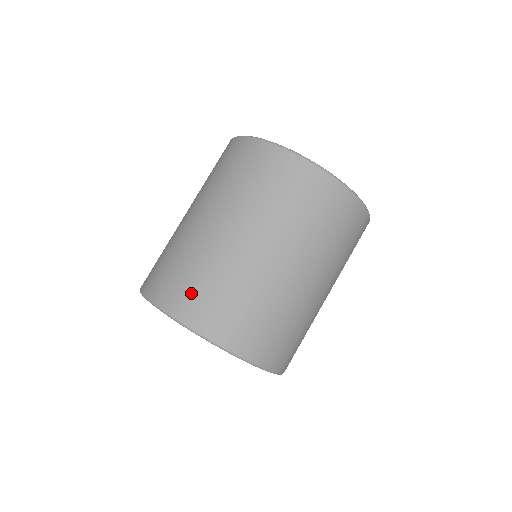
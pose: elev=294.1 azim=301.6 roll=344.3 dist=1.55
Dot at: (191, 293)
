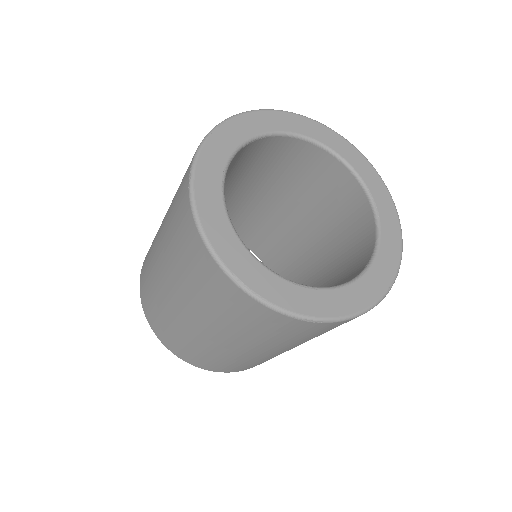
Dot at: (189, 354)
